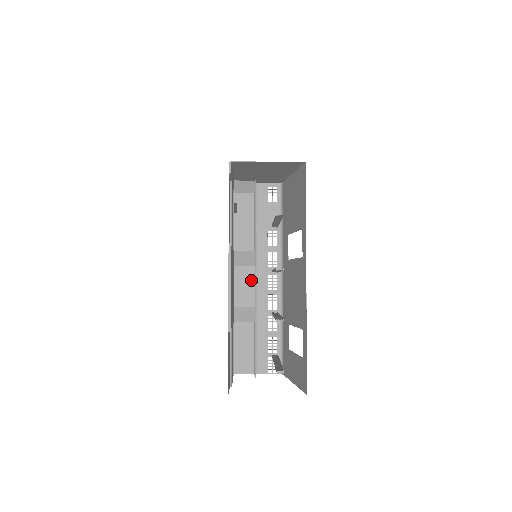
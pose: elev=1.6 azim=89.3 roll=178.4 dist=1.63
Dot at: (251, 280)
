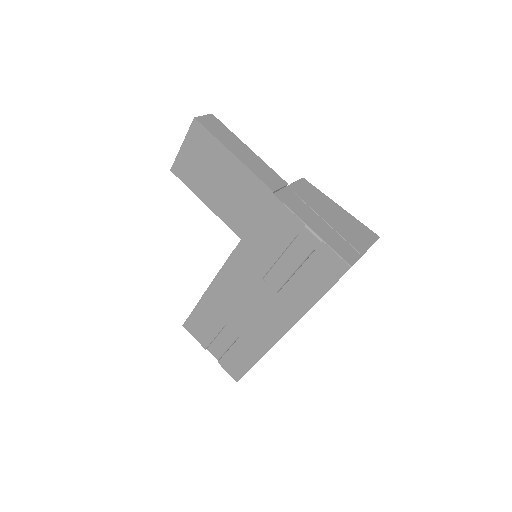
Dot at: occluded
